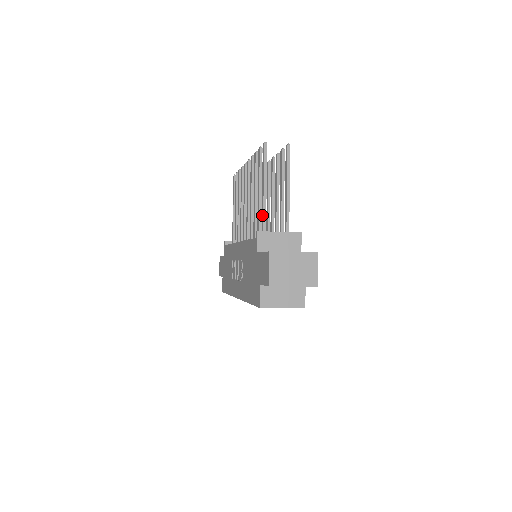
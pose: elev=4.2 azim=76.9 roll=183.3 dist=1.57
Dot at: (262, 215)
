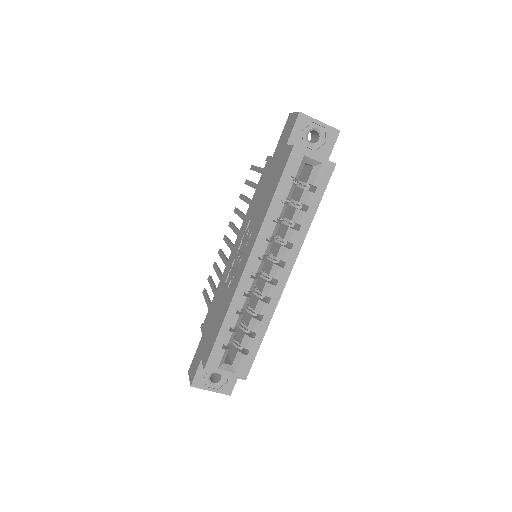
Dot at: occluded
